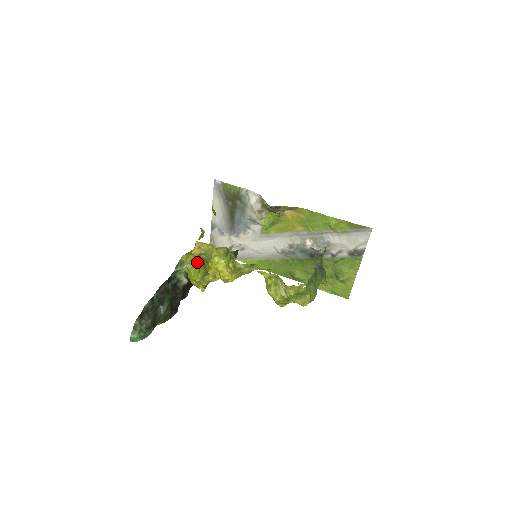
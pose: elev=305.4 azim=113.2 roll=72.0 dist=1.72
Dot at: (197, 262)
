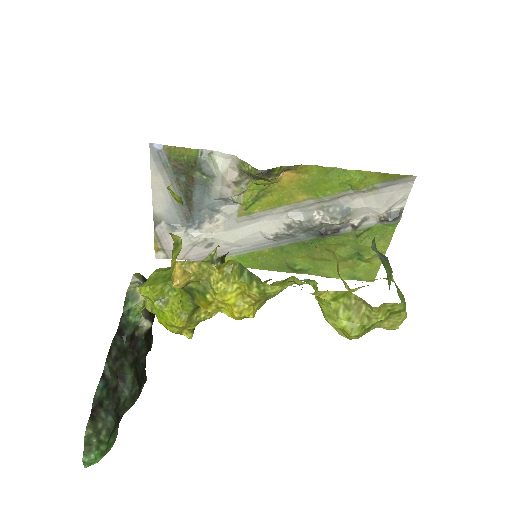
Dot at: (172, 294)
